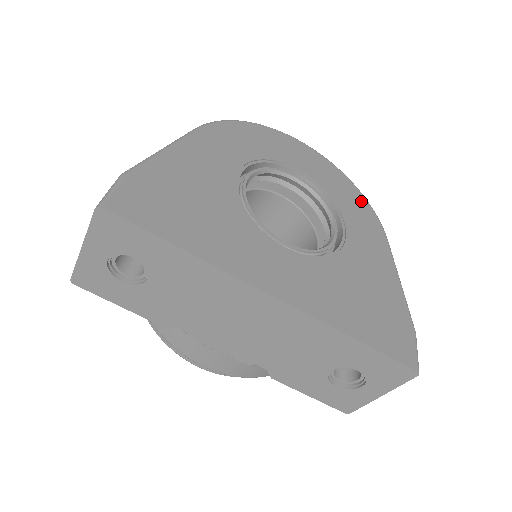
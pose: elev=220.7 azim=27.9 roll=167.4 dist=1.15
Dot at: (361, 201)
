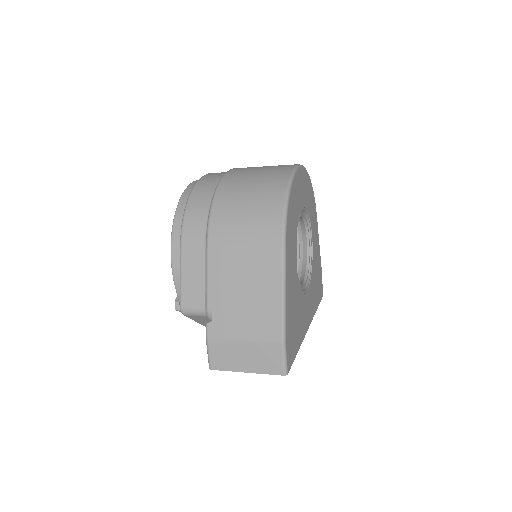
Dot at: (312, 194)
